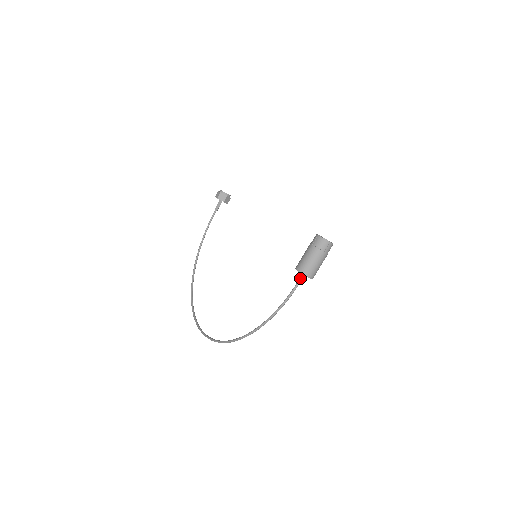
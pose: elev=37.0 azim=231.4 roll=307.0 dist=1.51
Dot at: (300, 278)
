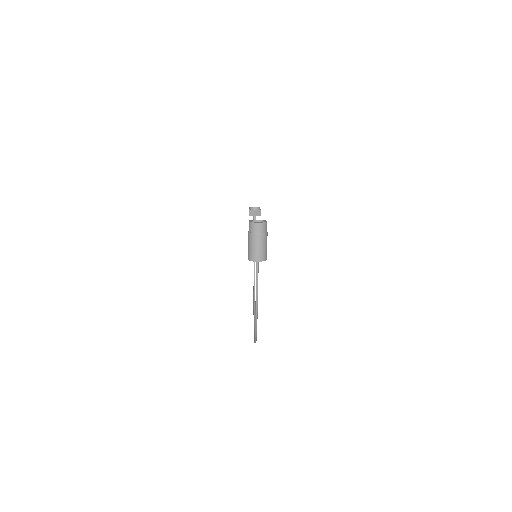
Dot at: (256, 264)
